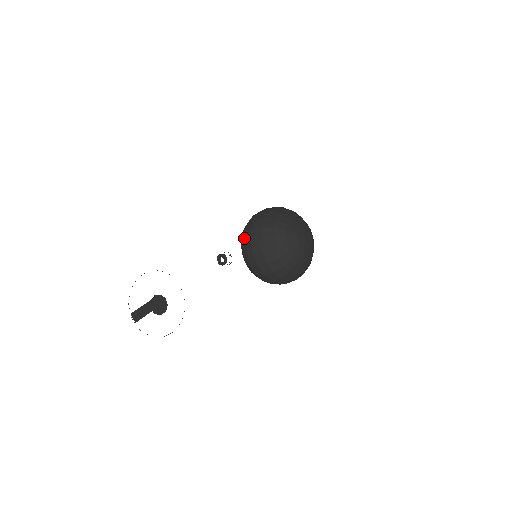
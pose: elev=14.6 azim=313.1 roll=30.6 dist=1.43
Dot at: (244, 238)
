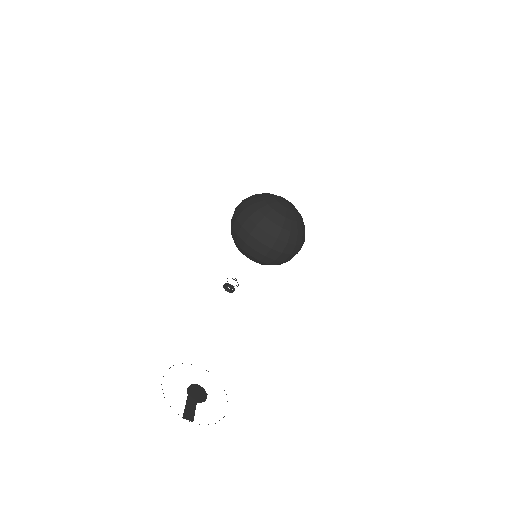
Dot at: (241, 239)
